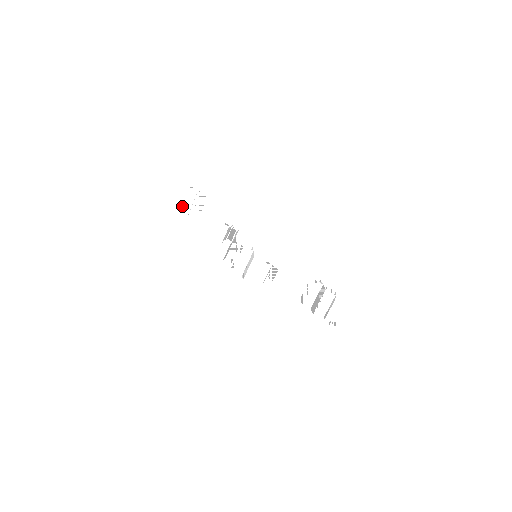
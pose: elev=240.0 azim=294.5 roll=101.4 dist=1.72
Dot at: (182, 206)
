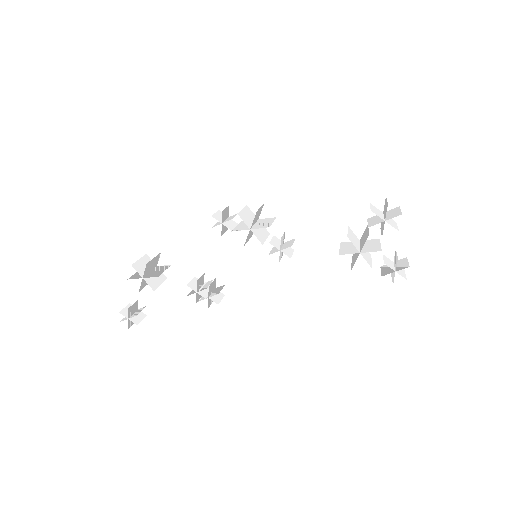
Dot at: (136, 265)
